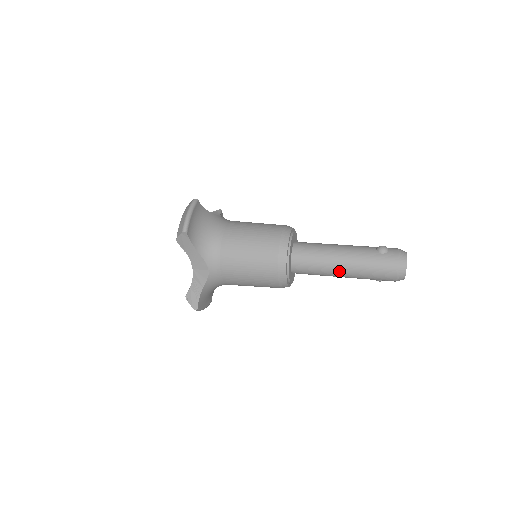
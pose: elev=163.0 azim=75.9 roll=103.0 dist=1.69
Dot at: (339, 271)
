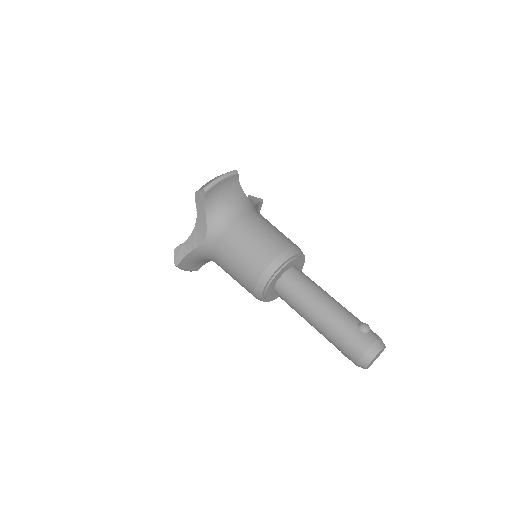
Dot at: (312, 318)
